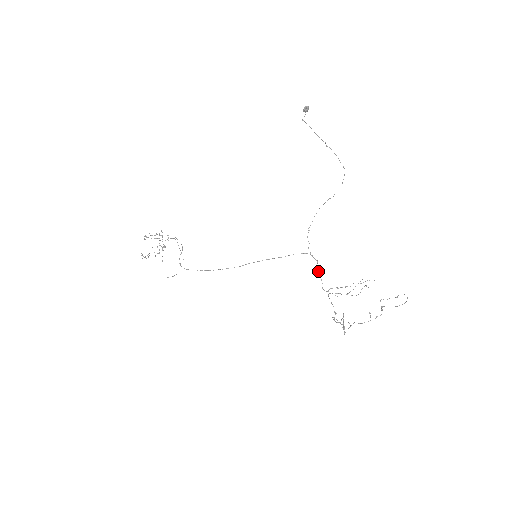
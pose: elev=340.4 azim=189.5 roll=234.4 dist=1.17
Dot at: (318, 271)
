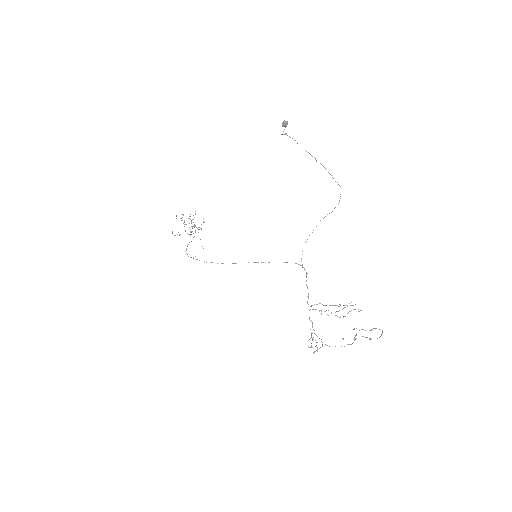
Dot at: occluded
